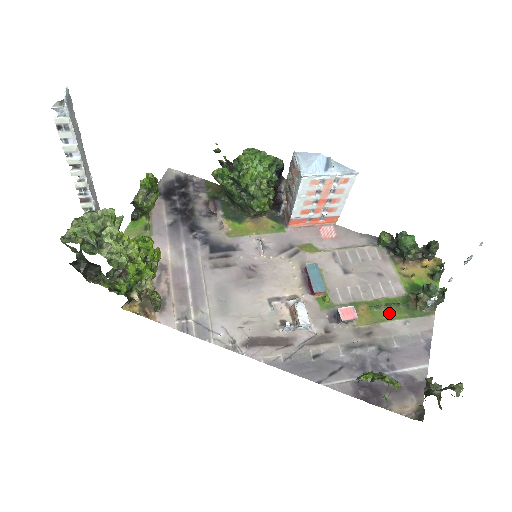
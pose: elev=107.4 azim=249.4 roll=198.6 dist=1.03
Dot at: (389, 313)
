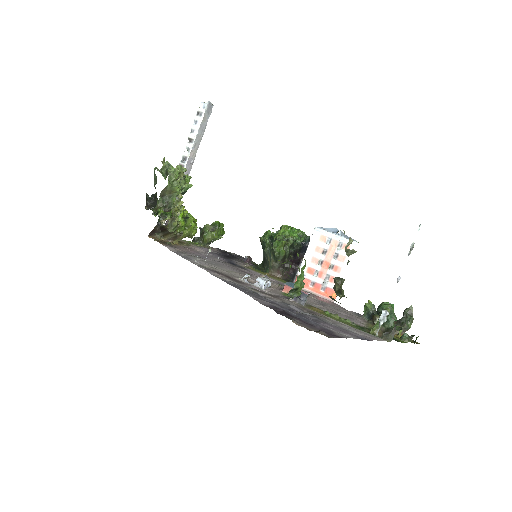
Dot at: (341, 321)
